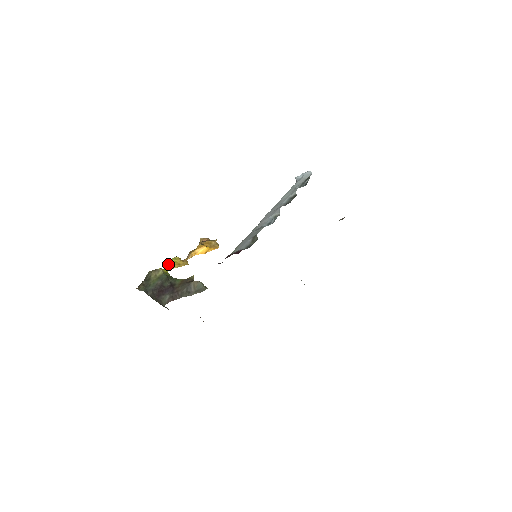
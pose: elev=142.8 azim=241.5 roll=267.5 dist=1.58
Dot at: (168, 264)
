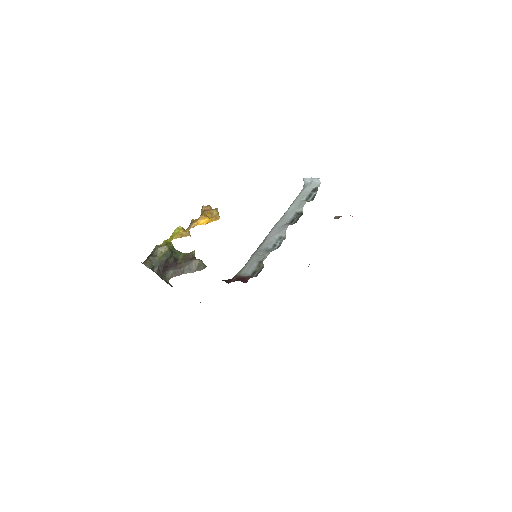
Dot at: (172, 234)
